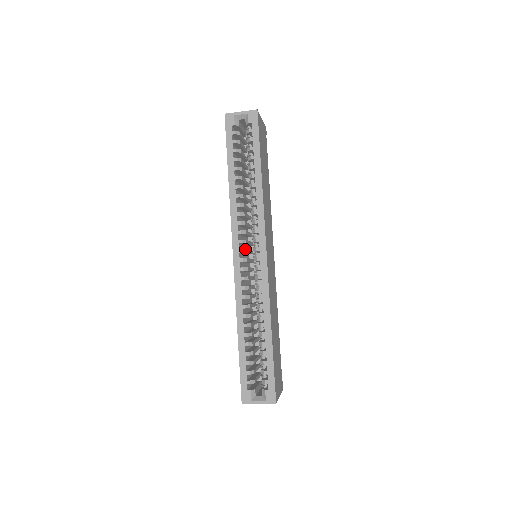
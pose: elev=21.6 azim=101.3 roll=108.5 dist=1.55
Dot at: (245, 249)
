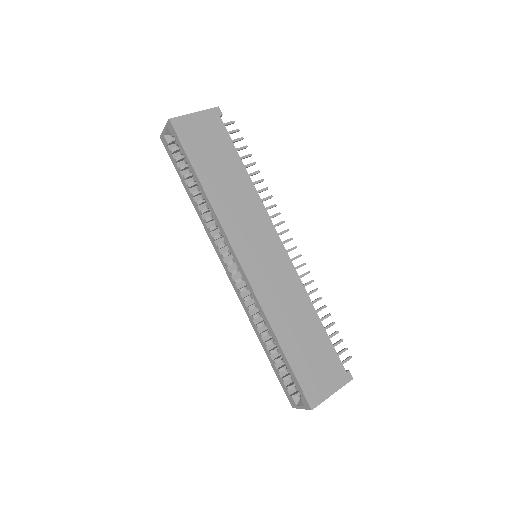
Dot at: (229, 261)
